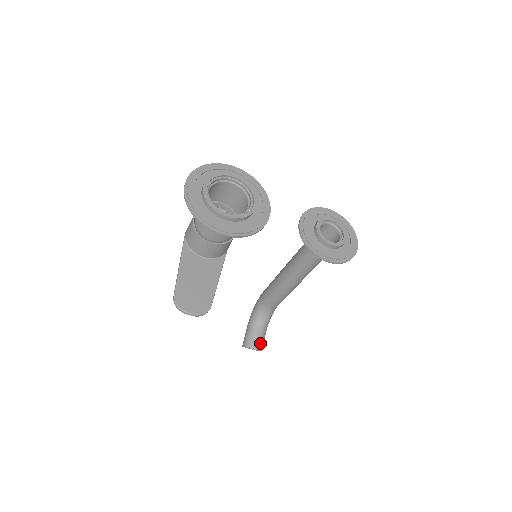
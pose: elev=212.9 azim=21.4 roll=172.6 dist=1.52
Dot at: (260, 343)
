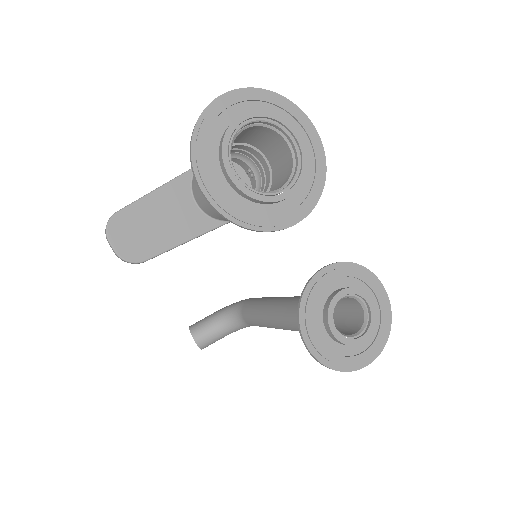
Dot at: (206, 341)
